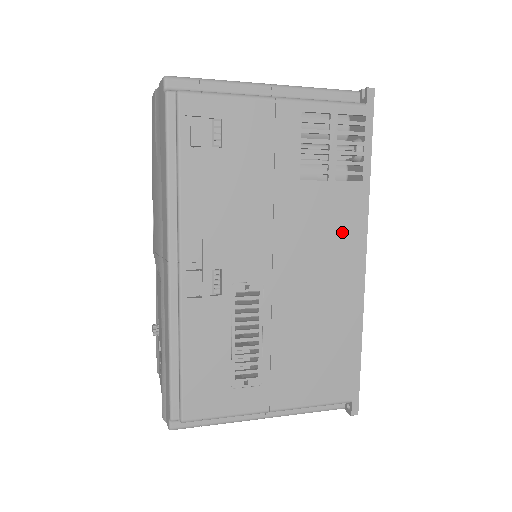
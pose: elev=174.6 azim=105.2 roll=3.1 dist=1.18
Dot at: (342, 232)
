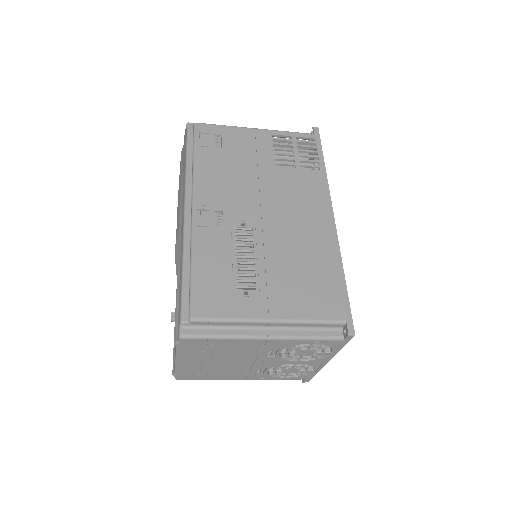
Dot at: (311, 197)
